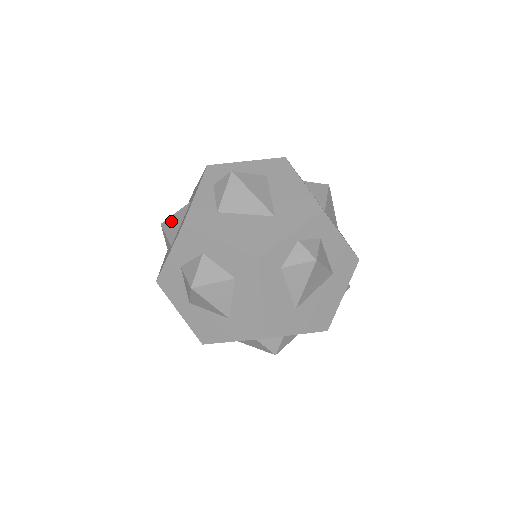
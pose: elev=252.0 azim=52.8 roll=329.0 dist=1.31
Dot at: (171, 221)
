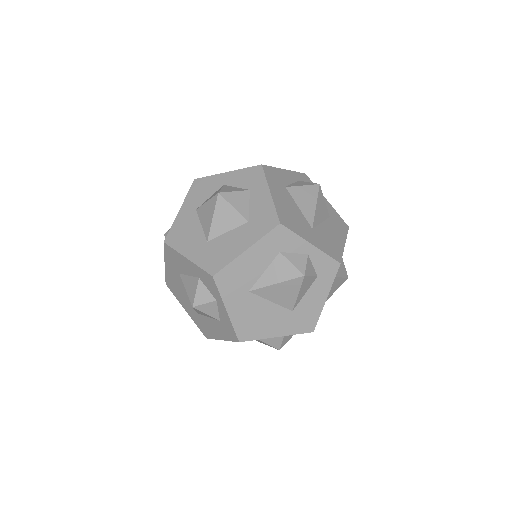
Dot at: occluded
